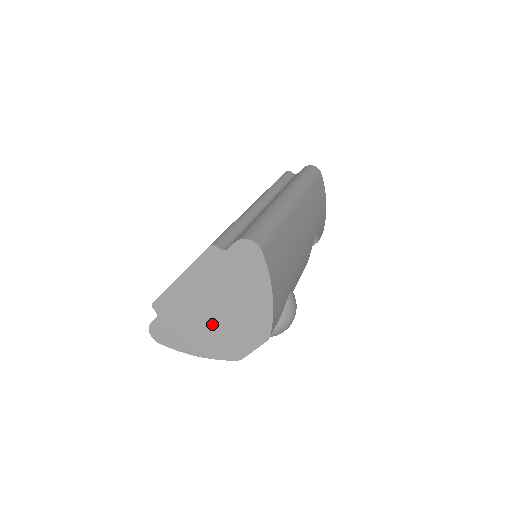
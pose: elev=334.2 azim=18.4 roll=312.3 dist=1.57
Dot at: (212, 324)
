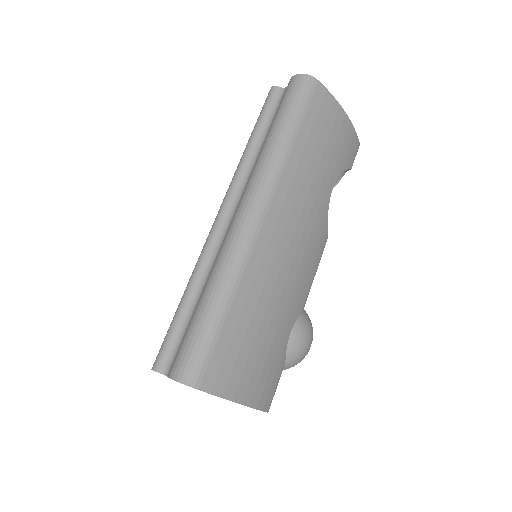
Dot at: occluded
